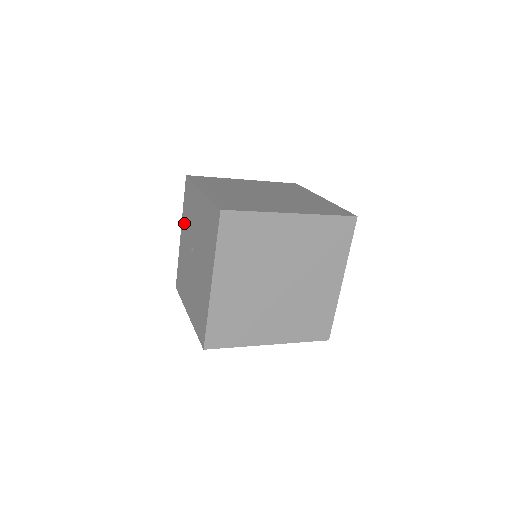
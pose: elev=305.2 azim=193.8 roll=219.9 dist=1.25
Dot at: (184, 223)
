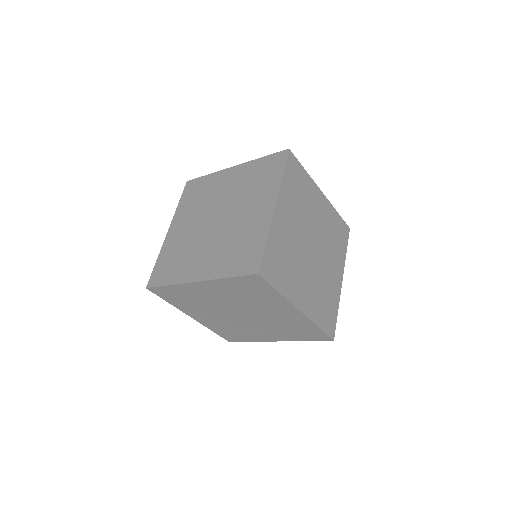
Dot at: (243, 172)
